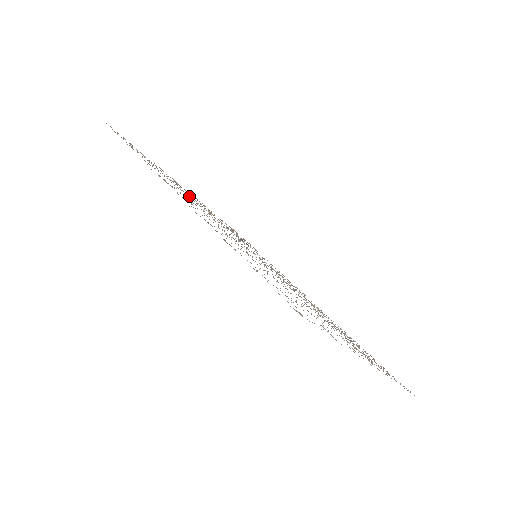
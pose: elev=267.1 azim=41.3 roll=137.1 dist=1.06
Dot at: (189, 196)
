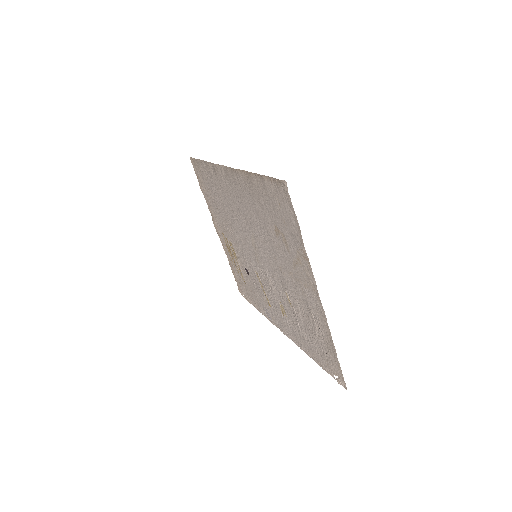
Dot at: (224, 211)
